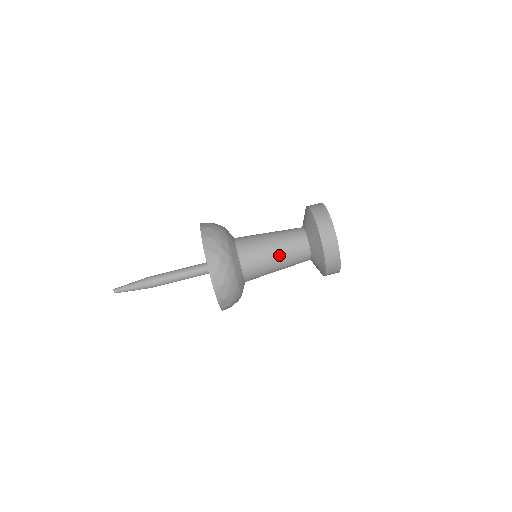
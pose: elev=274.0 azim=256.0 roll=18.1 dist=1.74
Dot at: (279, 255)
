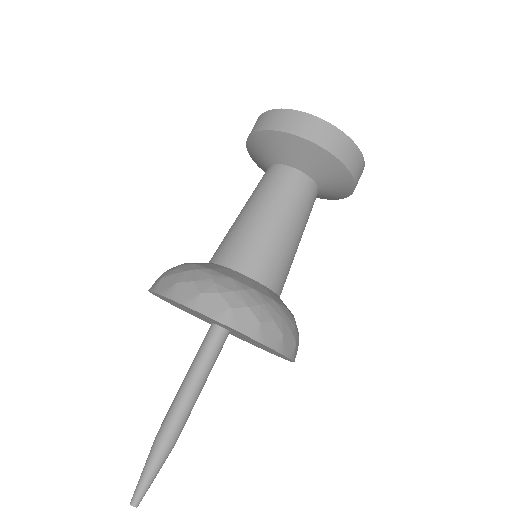
Dot at: (269, 212)
